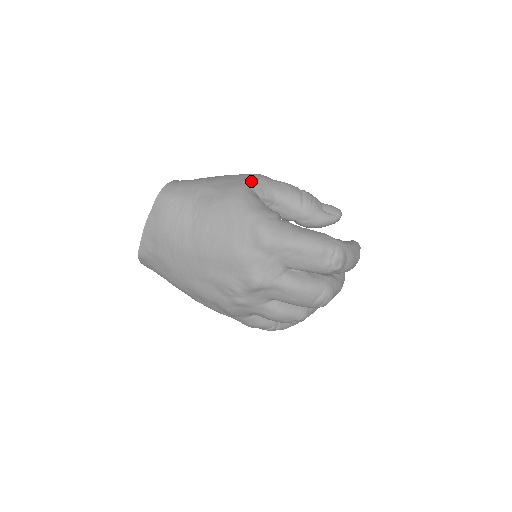
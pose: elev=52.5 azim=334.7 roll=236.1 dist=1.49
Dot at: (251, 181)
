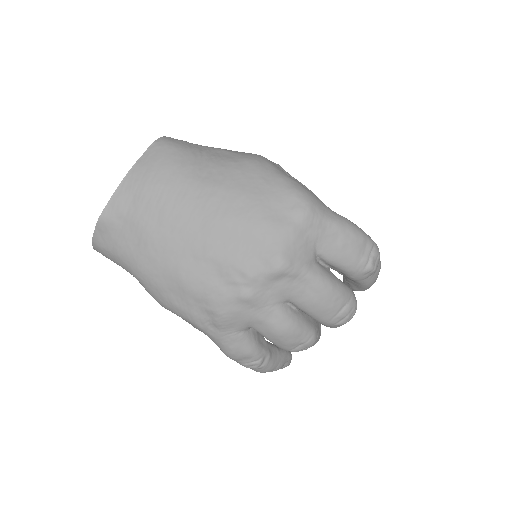
Dot at: occluded
